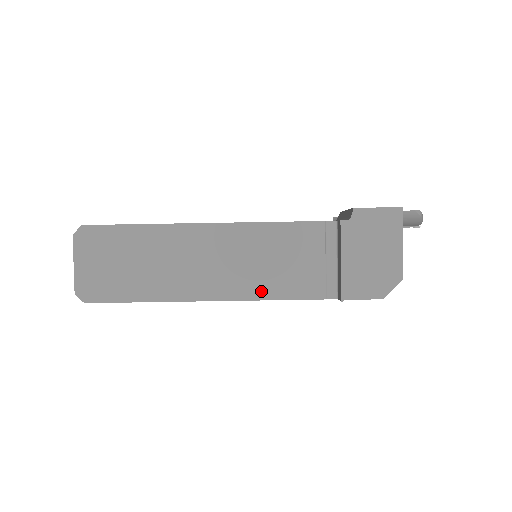
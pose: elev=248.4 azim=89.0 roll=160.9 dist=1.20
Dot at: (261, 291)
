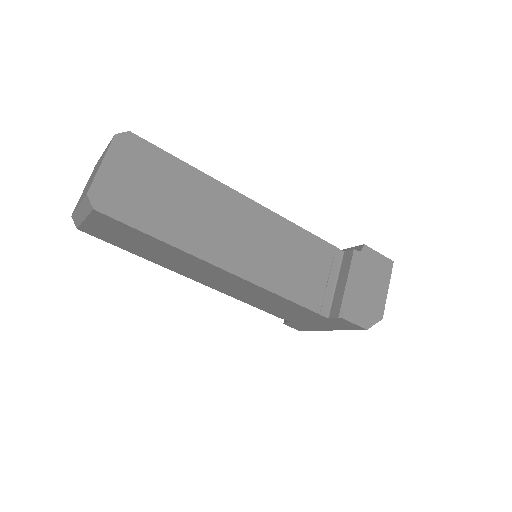
Dot at: (272, 282)
